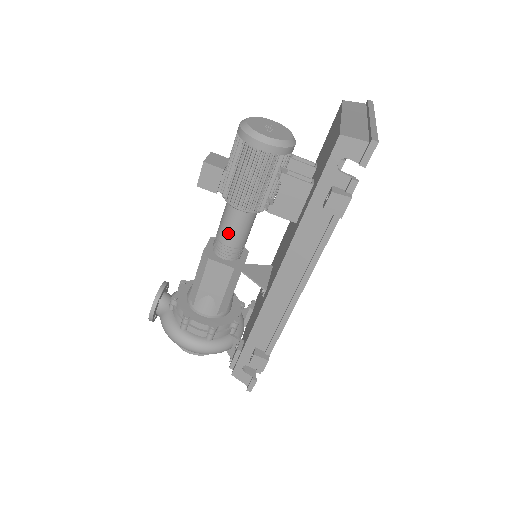
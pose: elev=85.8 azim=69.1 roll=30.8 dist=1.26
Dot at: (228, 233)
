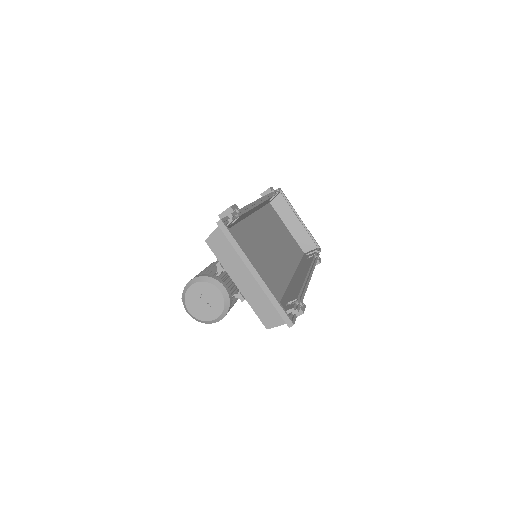
Dot at: occluded
